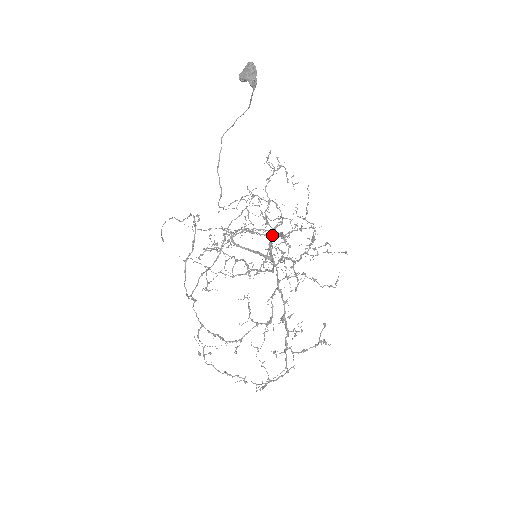
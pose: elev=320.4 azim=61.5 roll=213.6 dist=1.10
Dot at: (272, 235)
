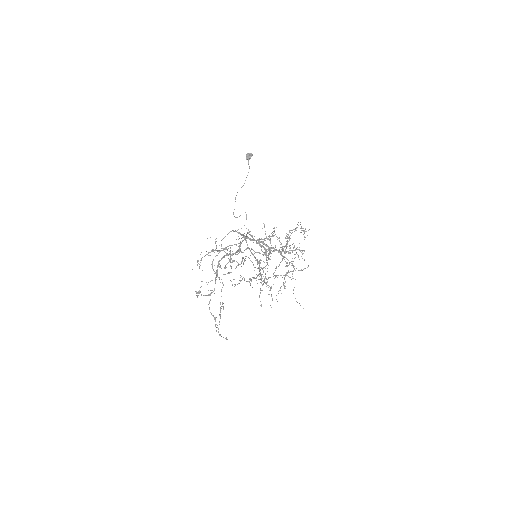
Dot at: occluded
